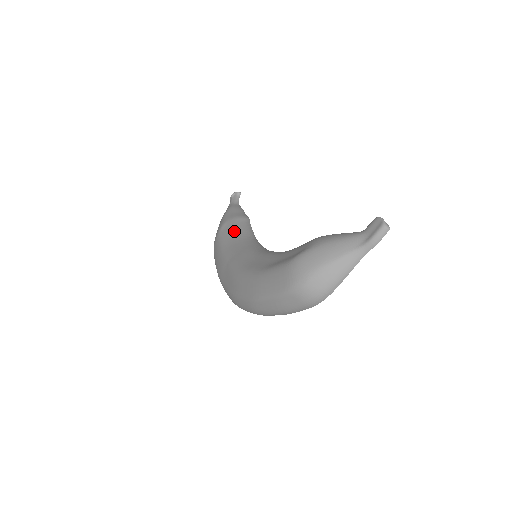
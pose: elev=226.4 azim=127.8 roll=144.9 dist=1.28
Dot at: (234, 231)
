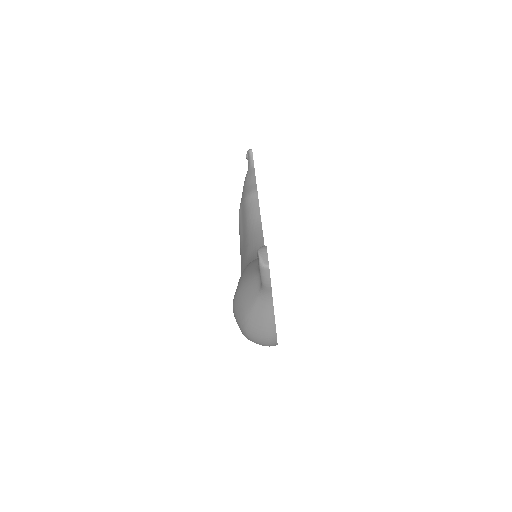
Dot at: (244, 220)
